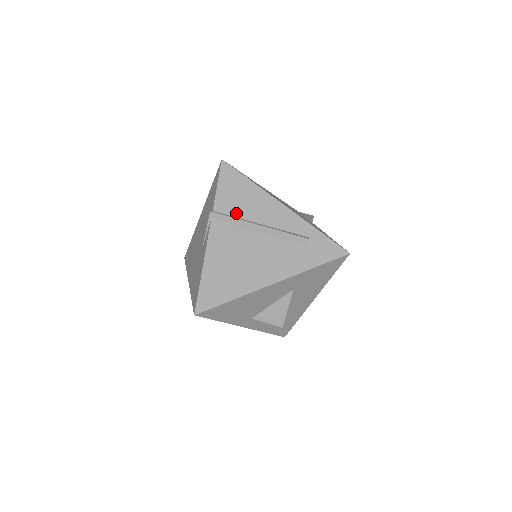
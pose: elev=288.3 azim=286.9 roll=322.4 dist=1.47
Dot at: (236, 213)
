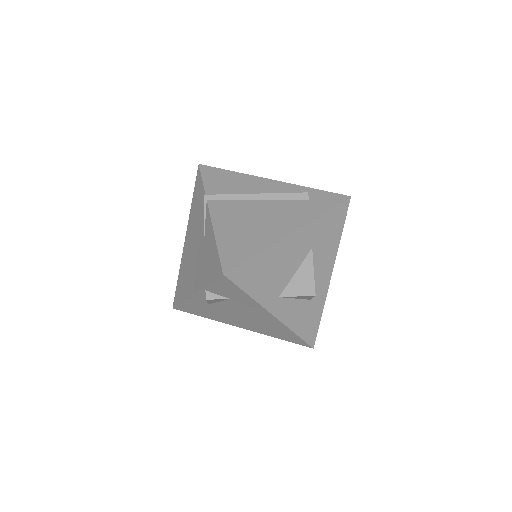
Dot at: (230, 193)
